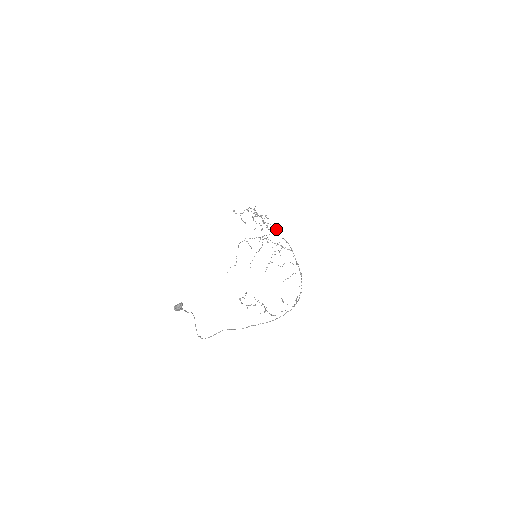
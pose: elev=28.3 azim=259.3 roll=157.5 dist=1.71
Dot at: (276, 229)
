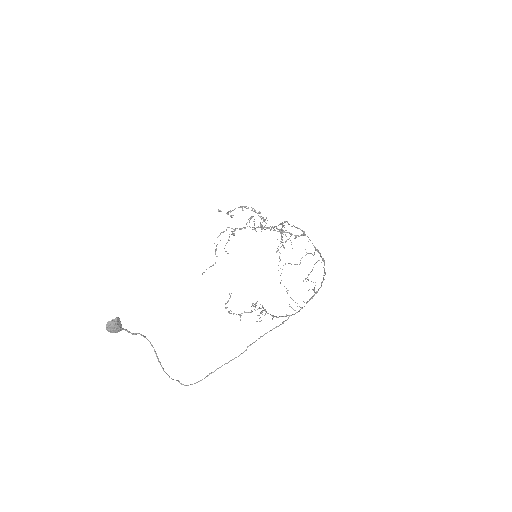
Dot at: (284, 221)
